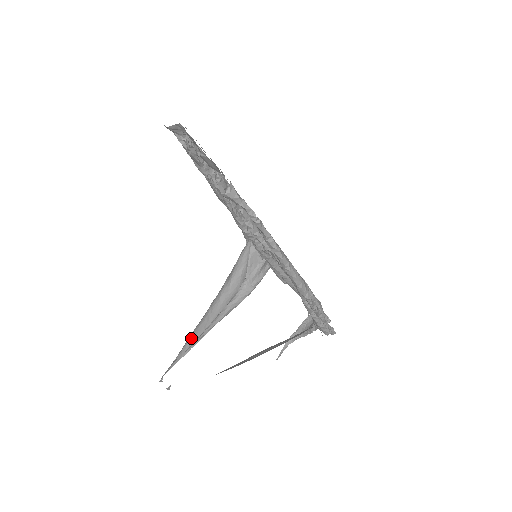
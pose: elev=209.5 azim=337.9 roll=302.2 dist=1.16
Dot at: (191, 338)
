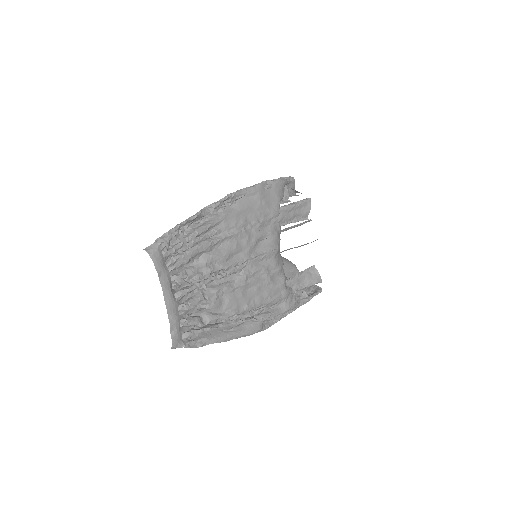
Dot at: occluded
